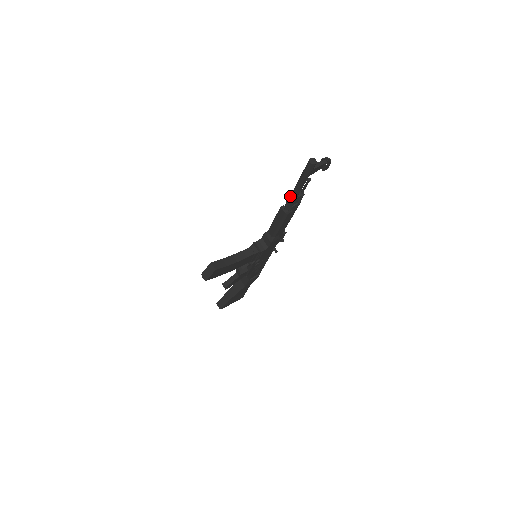
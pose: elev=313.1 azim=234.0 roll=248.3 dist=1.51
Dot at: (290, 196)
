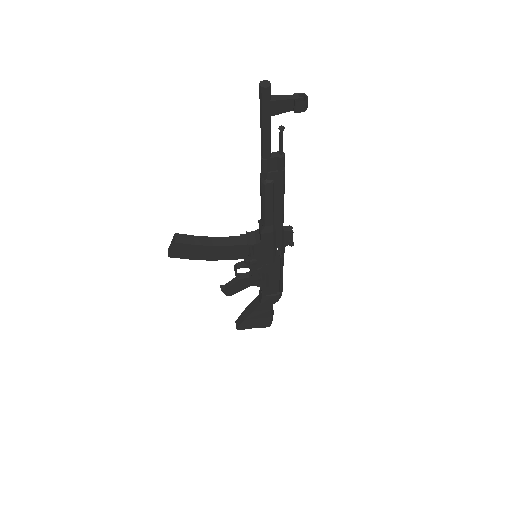
Dot at: (262, 153)
